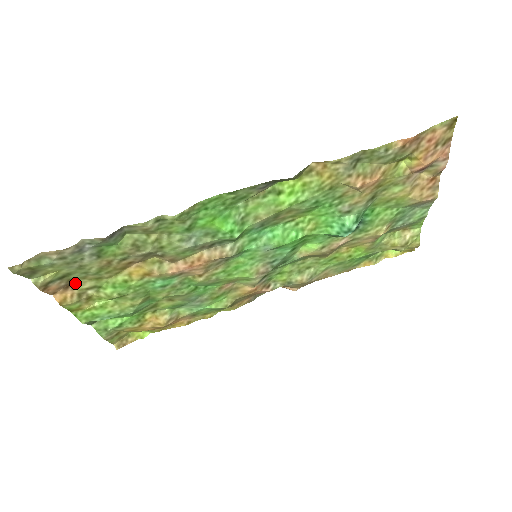
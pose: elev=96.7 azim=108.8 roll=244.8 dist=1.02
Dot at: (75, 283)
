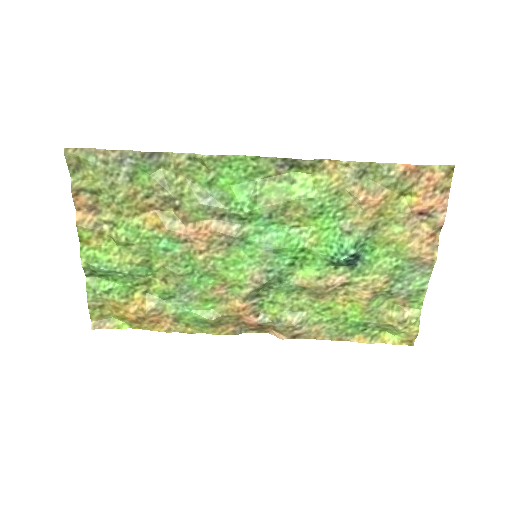
Dot at: (99, 210)
